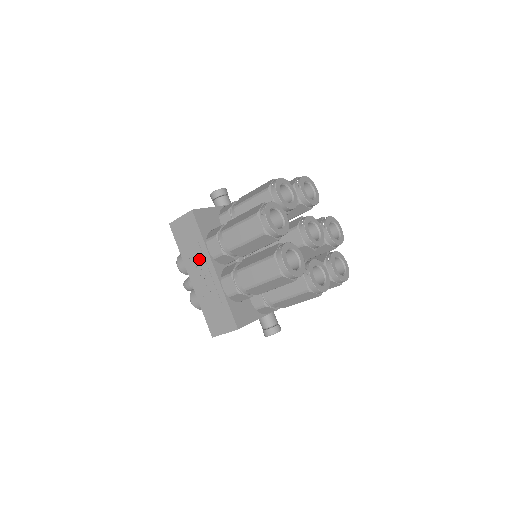
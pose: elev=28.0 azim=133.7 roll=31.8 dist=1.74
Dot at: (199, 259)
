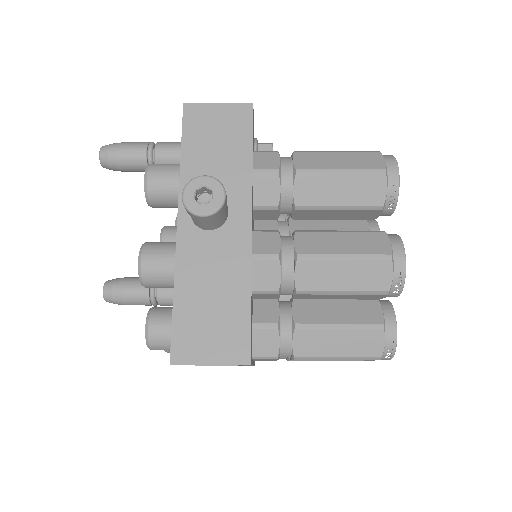
Dot at: occluded
